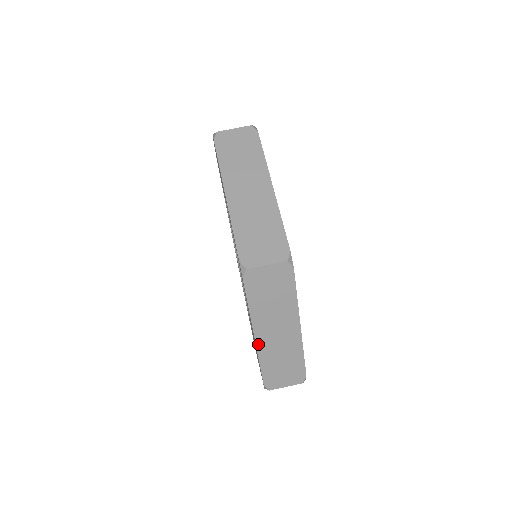
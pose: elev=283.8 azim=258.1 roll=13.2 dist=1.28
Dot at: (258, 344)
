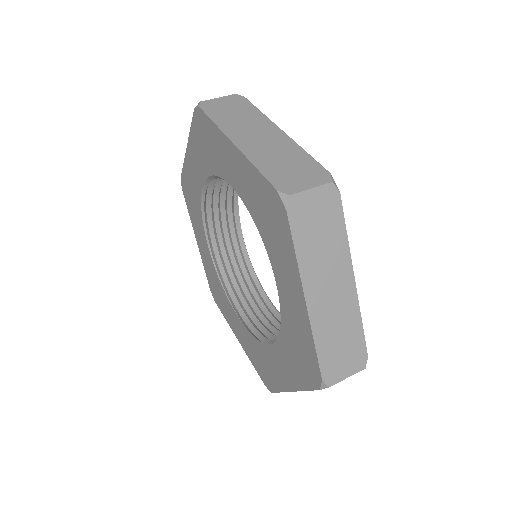
Dot at: (242, 149)
